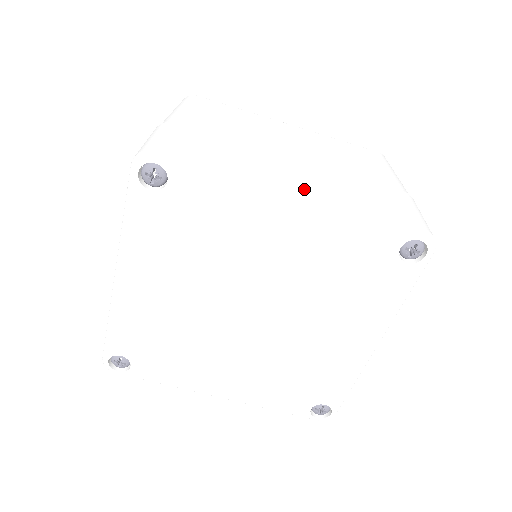
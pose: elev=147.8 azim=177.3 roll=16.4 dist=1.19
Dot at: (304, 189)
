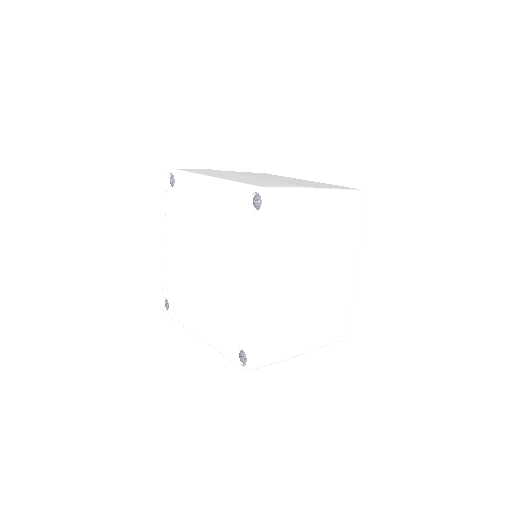
Dot at: (221, 177)
